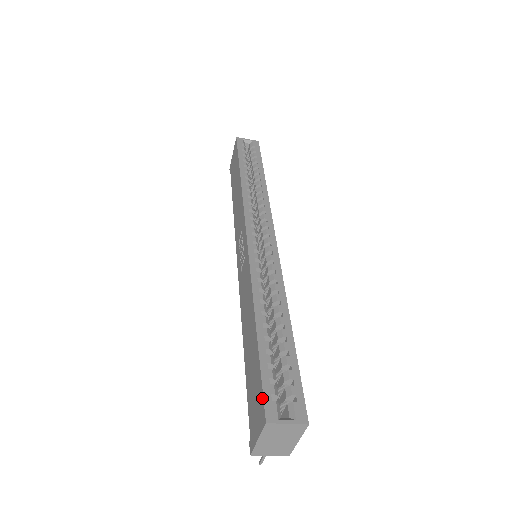
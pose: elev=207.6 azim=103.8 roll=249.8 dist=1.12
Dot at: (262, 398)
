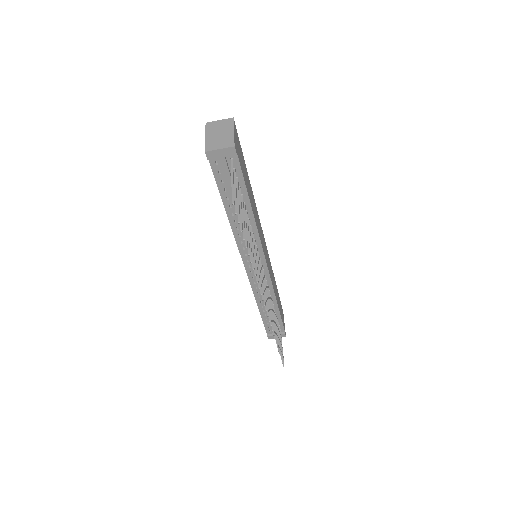
Dot at: occluded
